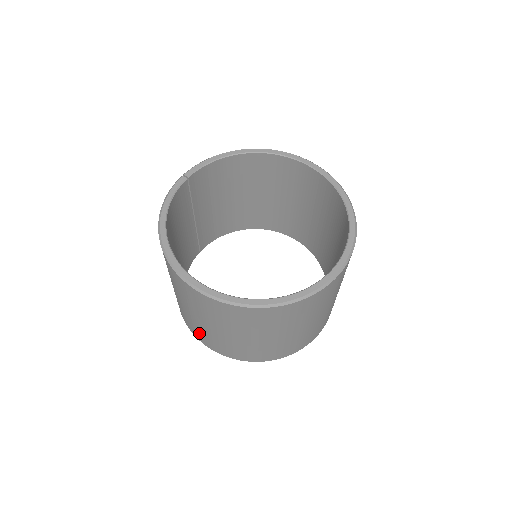
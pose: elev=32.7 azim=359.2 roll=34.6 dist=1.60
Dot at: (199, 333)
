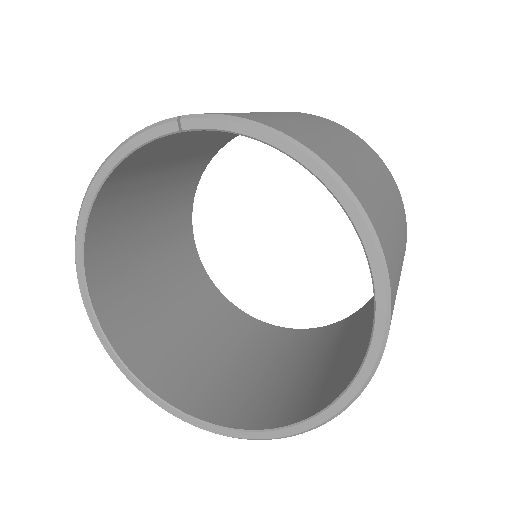
Dot at: occluded
